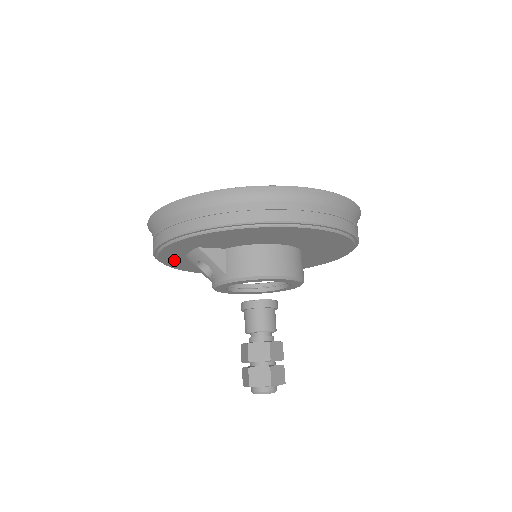
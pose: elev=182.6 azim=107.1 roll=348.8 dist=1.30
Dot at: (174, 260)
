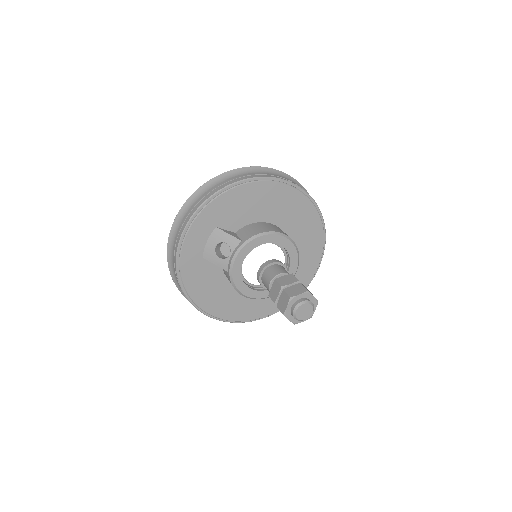
Dot at: (192, 265)
